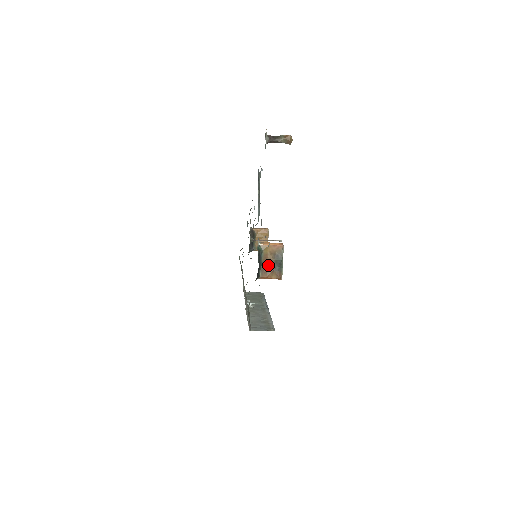
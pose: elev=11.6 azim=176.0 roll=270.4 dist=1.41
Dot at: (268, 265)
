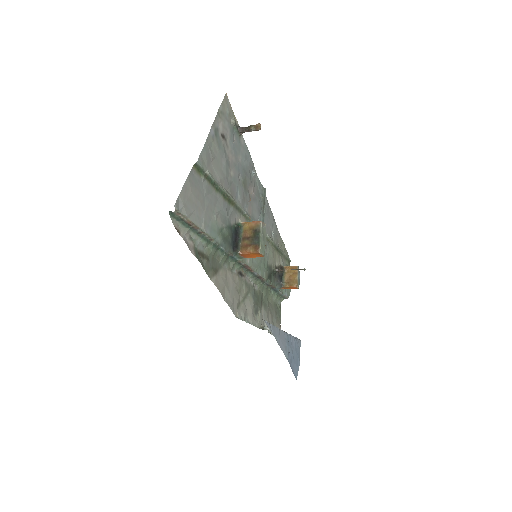
Dot at: (247, 240)
